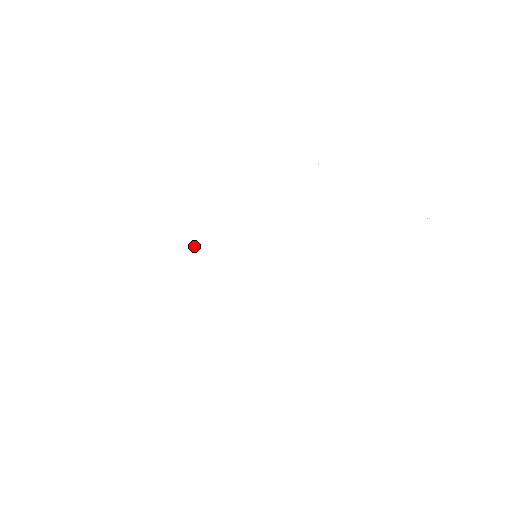
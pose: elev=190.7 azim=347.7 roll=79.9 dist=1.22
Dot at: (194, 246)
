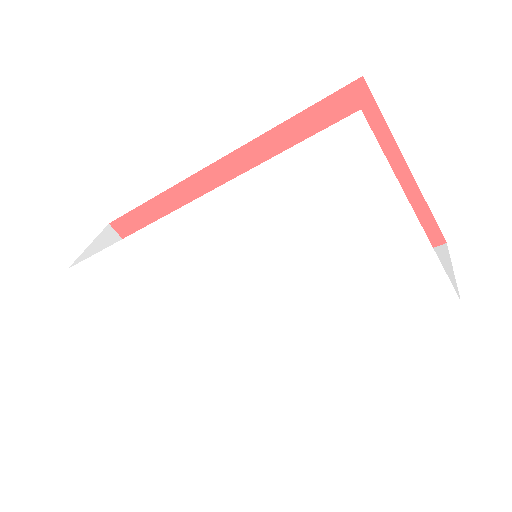
Dot at: (206, 306)
